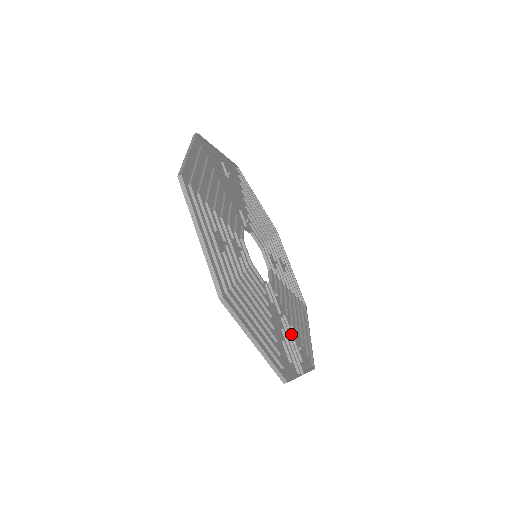
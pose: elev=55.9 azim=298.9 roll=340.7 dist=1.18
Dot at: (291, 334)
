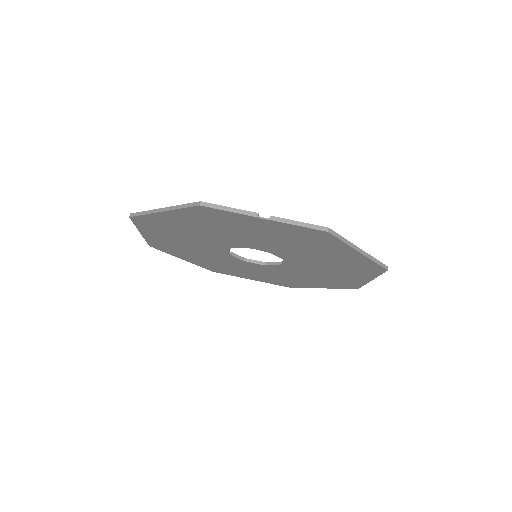
Dot at: (279, 235)
